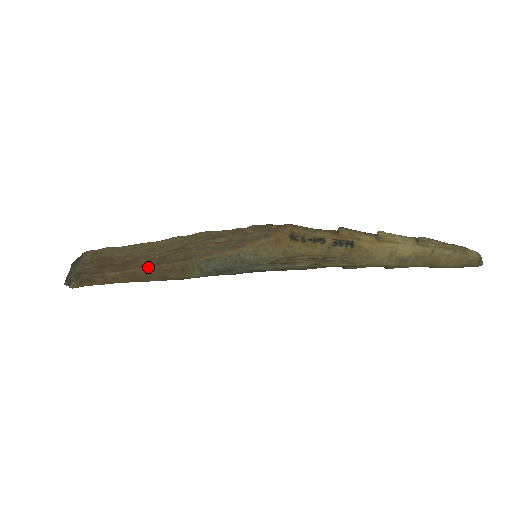
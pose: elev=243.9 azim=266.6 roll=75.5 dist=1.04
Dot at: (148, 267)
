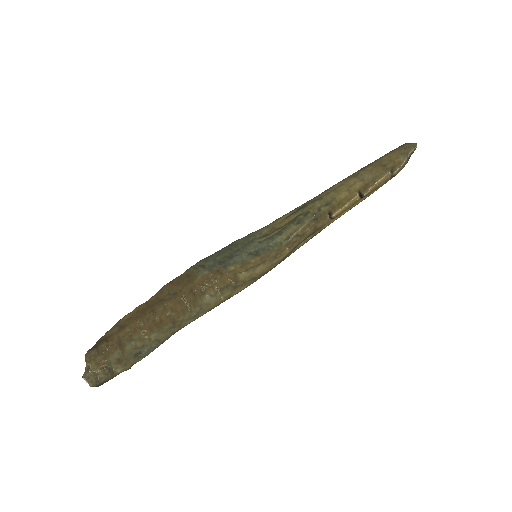
Dot at: (158, 292)
